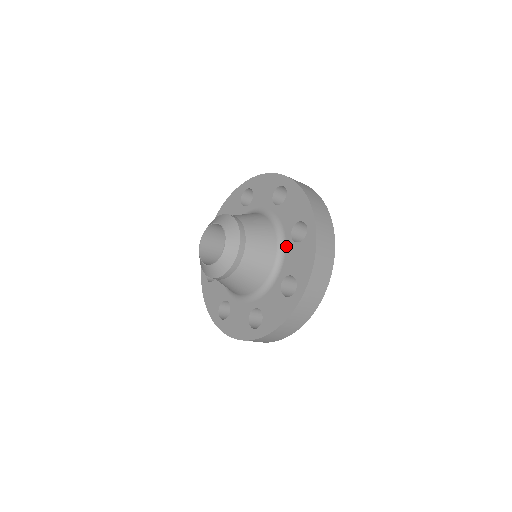
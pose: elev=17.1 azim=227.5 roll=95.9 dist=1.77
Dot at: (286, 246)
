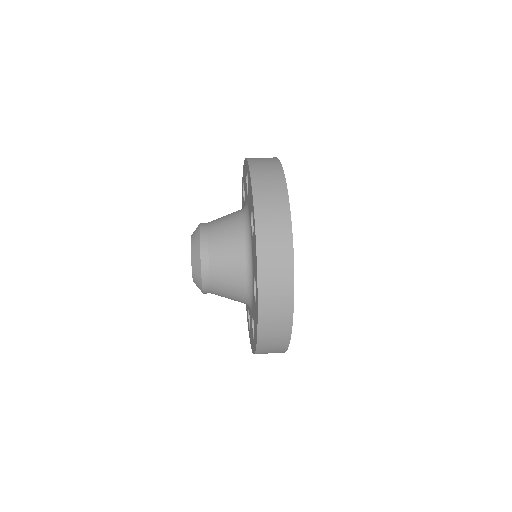
Dot at: (251, 242)
